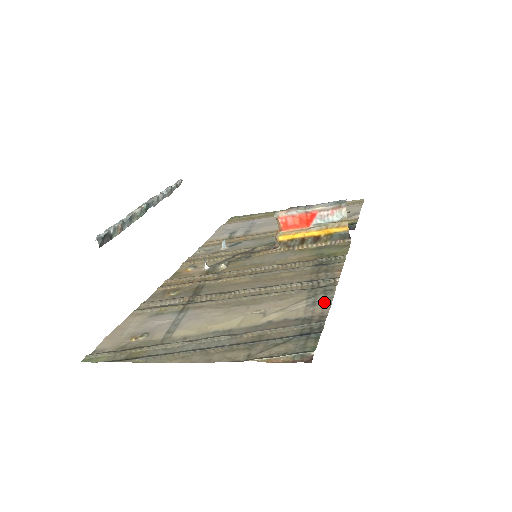
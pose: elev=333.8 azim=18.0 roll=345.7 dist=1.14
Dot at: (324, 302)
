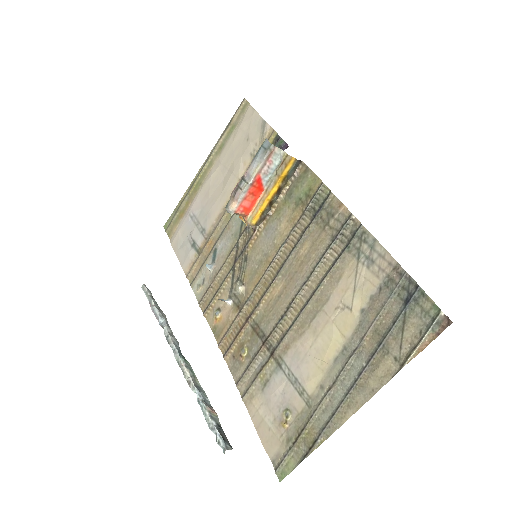
Dot at: (376, 251)
